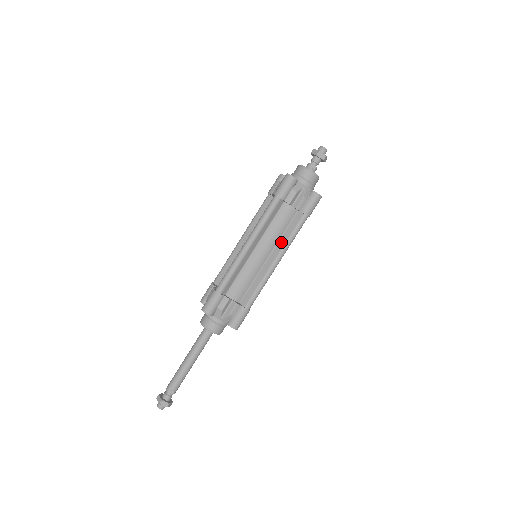
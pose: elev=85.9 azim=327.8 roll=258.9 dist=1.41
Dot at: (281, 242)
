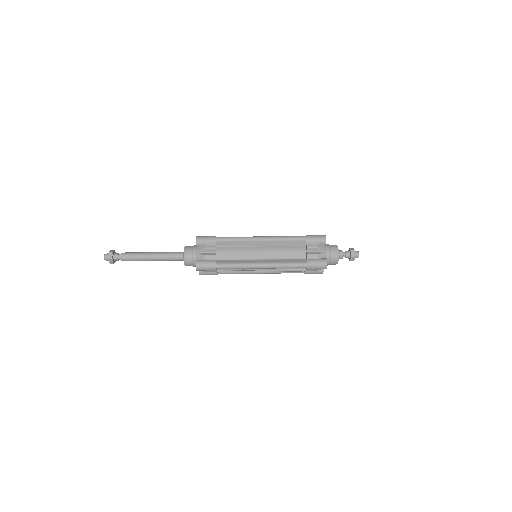
Dot at: (278, 260)
